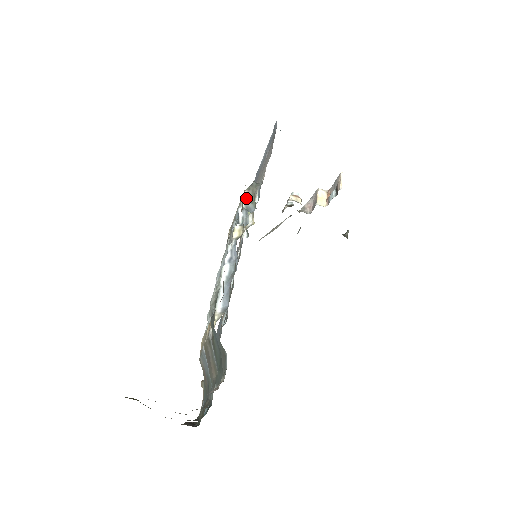
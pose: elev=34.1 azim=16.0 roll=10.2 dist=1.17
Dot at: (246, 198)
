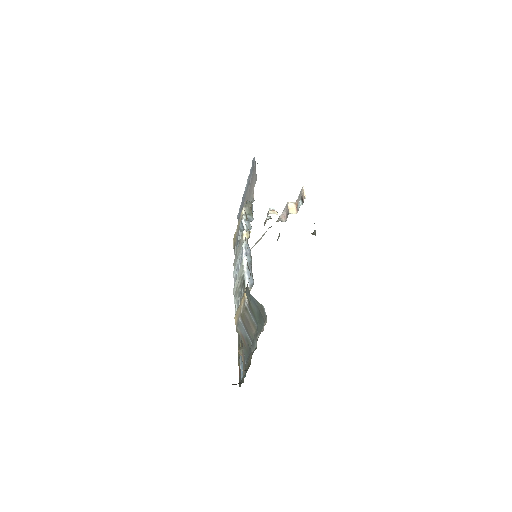
Dot at: occluded
